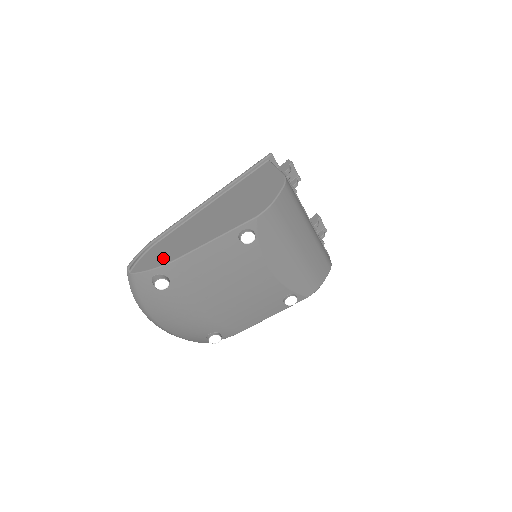
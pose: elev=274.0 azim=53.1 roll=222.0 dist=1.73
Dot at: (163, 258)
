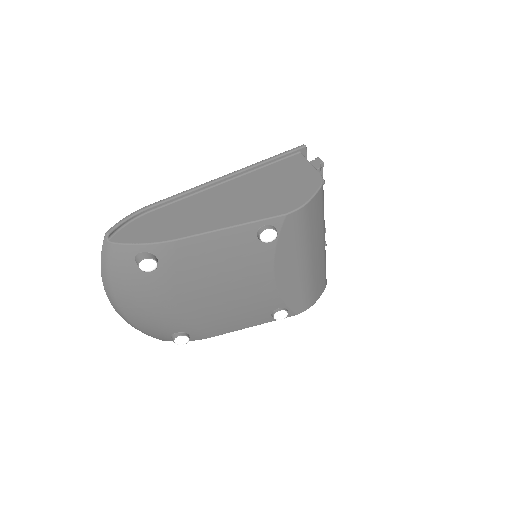
Dot at: (157, 233)
